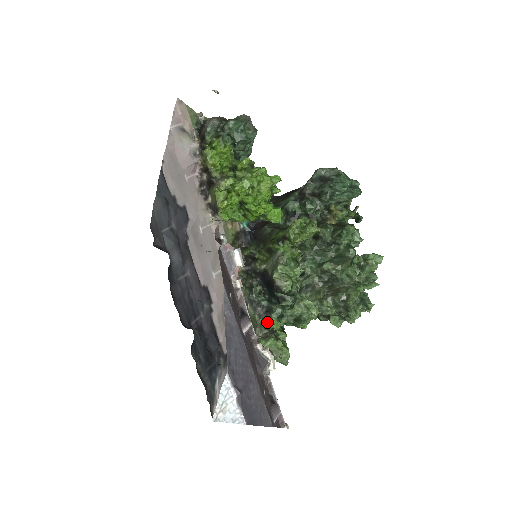
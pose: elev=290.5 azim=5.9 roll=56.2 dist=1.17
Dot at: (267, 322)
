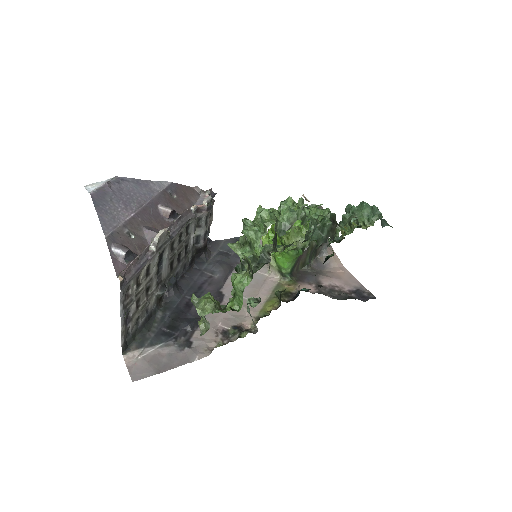
Dot at: (228, 303)
